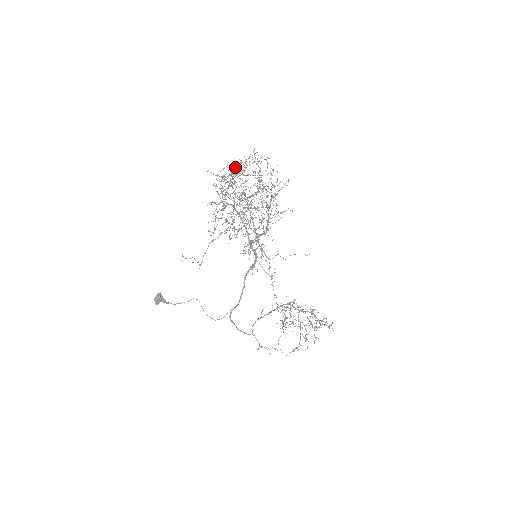
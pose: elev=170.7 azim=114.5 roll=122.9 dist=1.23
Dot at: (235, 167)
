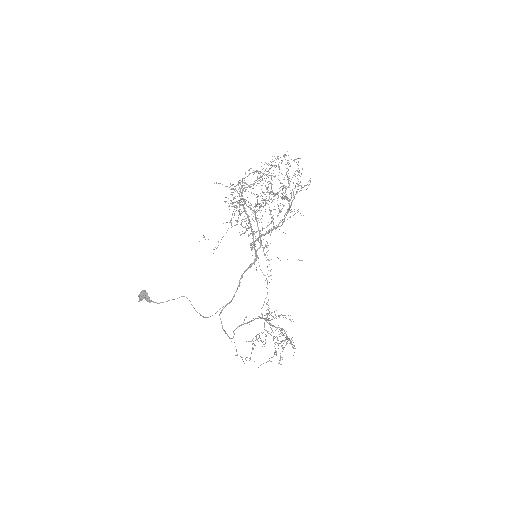
Dot at: (268, 163)
